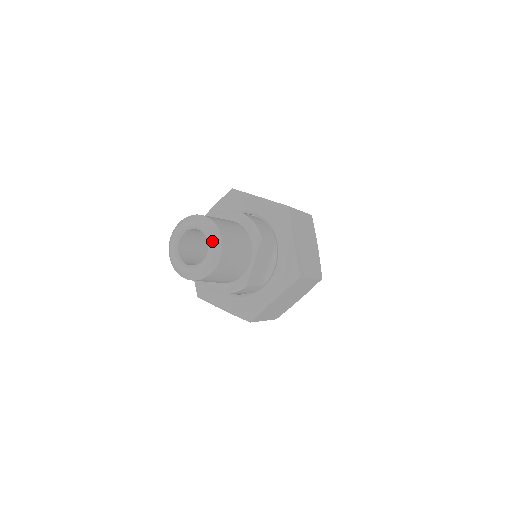
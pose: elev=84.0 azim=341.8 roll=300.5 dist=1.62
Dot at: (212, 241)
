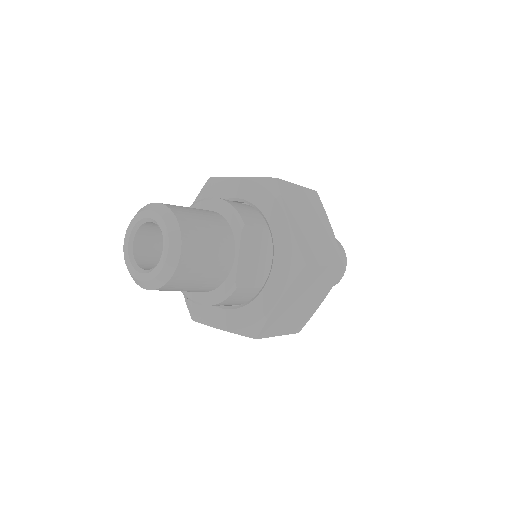
Dot at: (166, 230)
